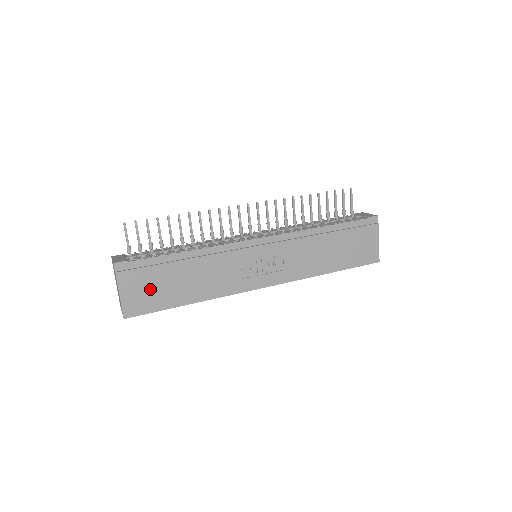
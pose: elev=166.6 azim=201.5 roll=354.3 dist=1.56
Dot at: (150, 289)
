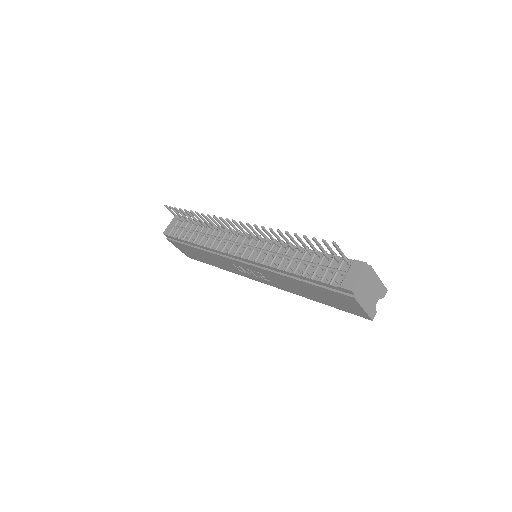
Dot at: (190, 252)
